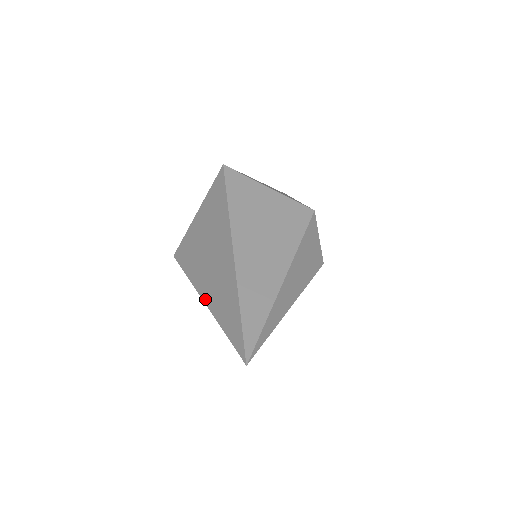
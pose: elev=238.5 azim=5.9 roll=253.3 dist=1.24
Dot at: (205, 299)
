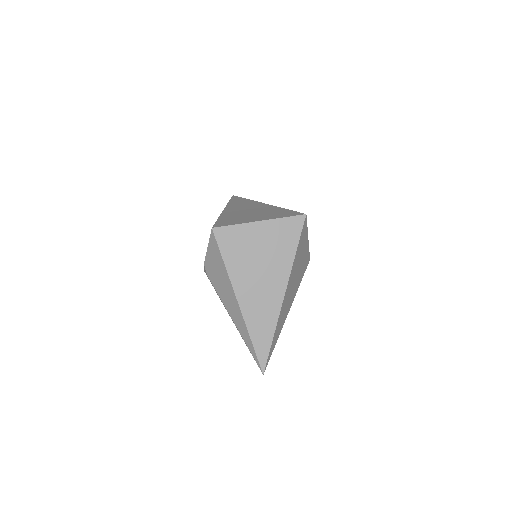
Dot at: (241, 303)
